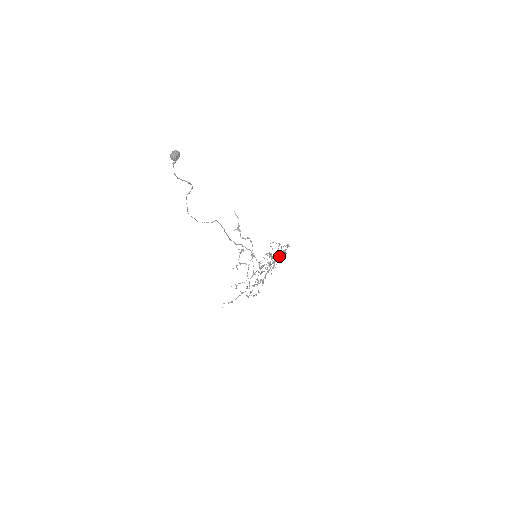
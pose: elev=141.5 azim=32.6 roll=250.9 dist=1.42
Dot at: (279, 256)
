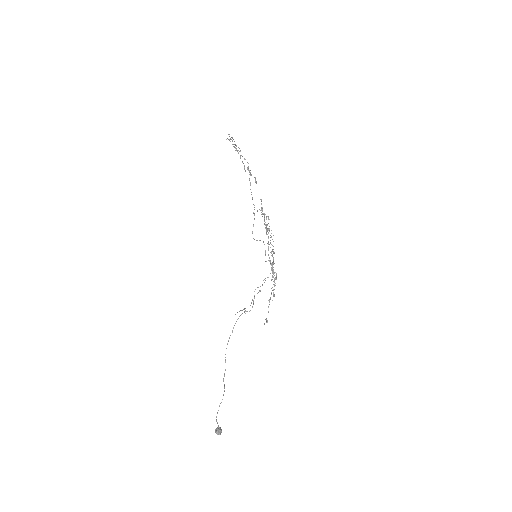
Dot at: (267, 231)
